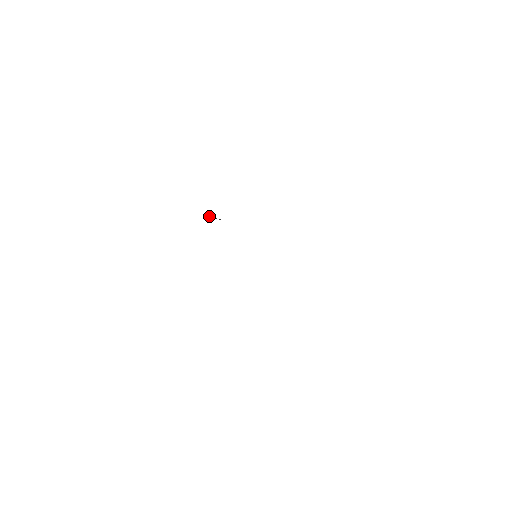
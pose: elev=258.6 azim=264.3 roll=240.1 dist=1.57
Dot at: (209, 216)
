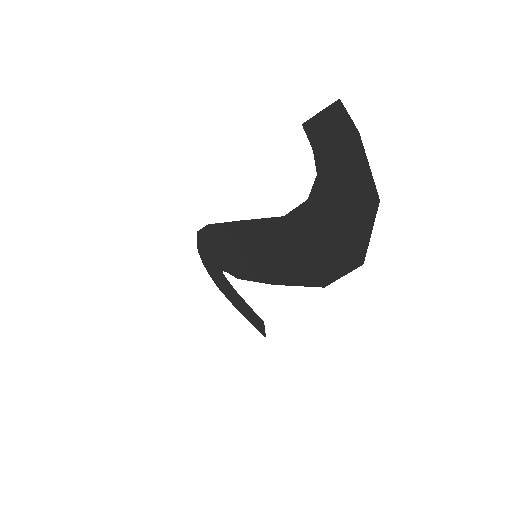
Dot at: (216, 270)
